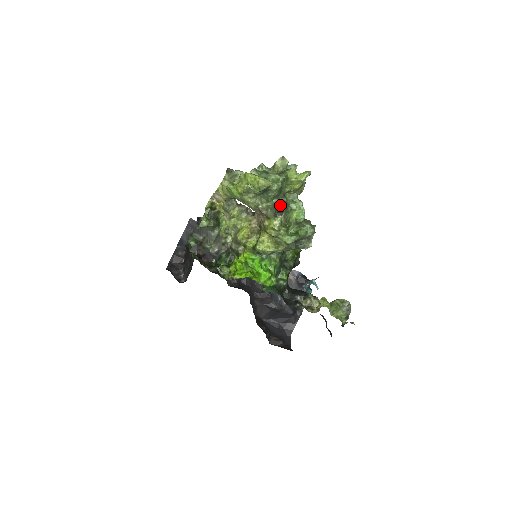
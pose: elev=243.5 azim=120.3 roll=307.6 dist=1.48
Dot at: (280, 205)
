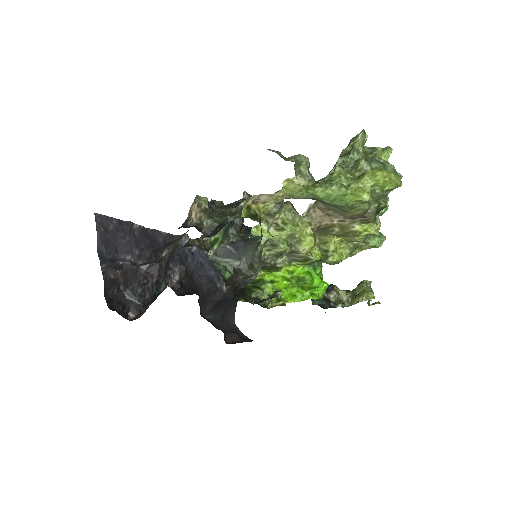
Dot at: (386, 203)
